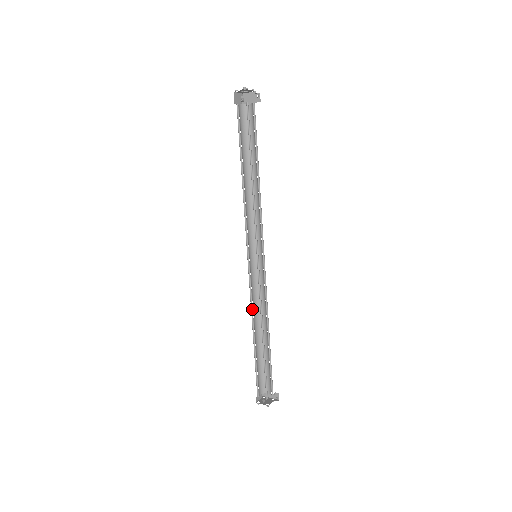
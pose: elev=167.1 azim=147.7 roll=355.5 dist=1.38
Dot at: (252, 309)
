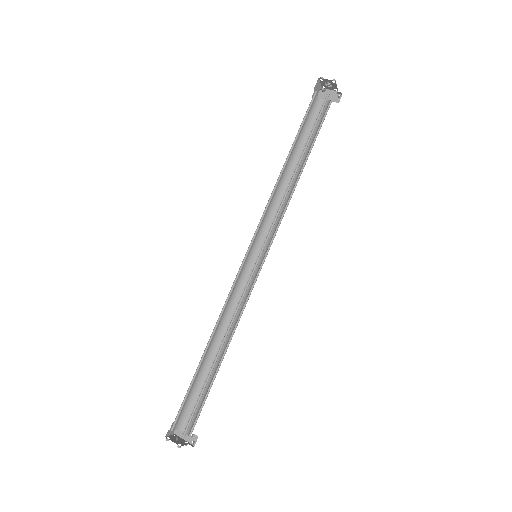
Dot at: (221, 315)
